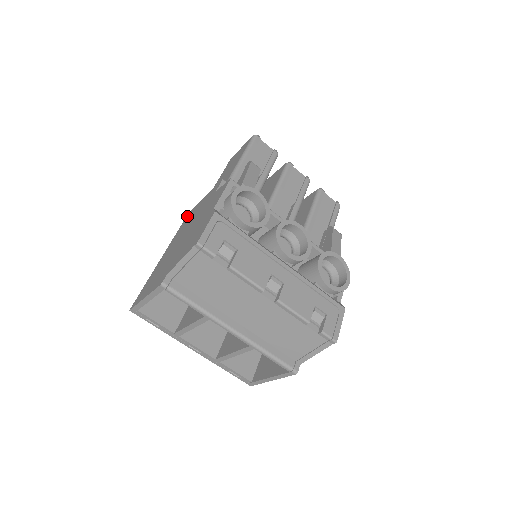
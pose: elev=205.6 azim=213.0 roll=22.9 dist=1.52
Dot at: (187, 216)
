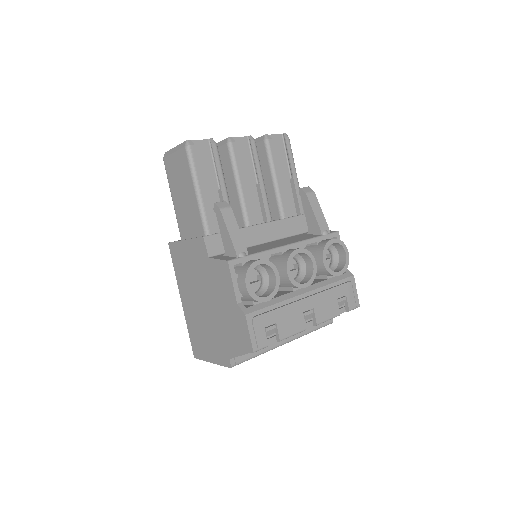
Dot at: (172, 250)
